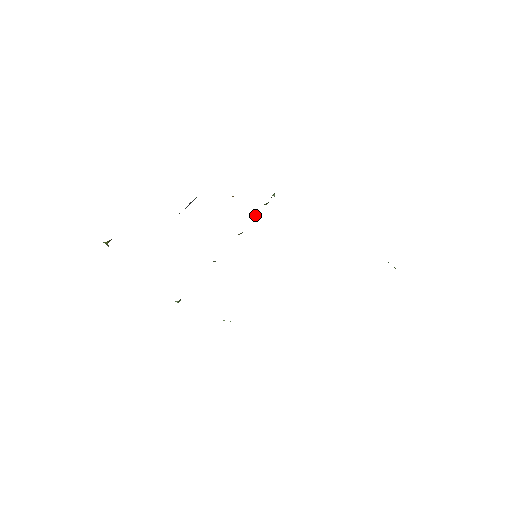
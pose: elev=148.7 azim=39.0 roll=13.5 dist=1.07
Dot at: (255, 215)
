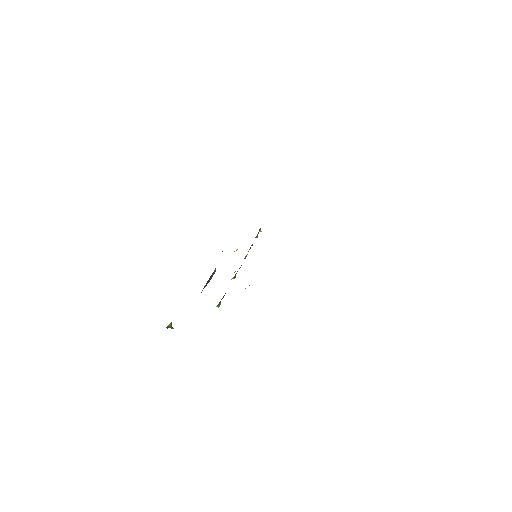
Dot at: (251, 245)
